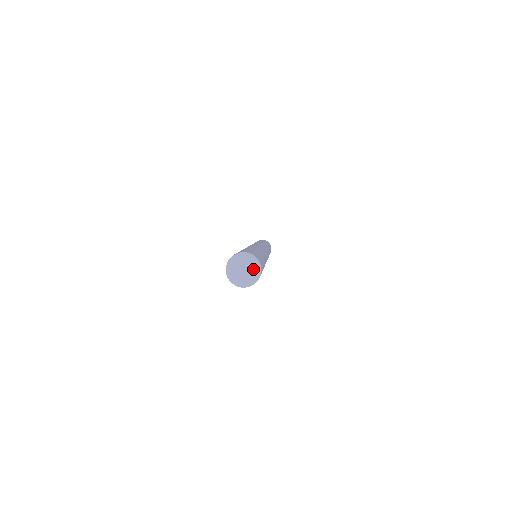
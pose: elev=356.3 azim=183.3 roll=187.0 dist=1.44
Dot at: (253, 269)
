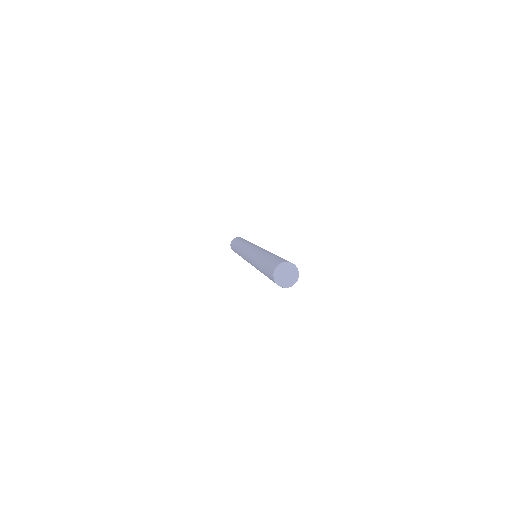
Dot at: (295, 276)
